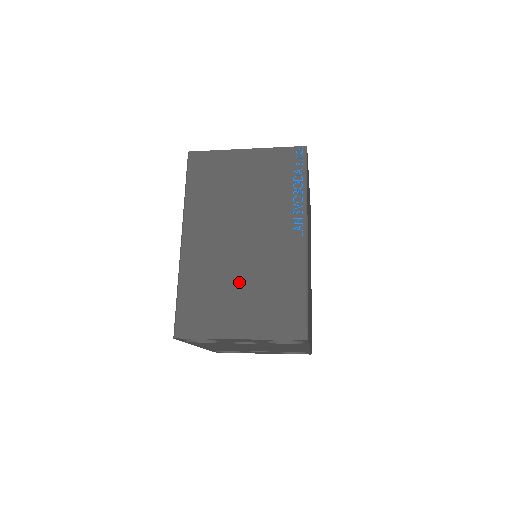
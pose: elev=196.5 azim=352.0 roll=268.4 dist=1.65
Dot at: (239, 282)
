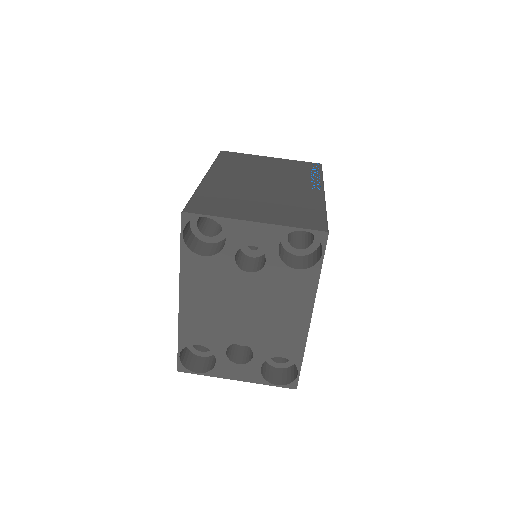
Dot at: (258, 198)
